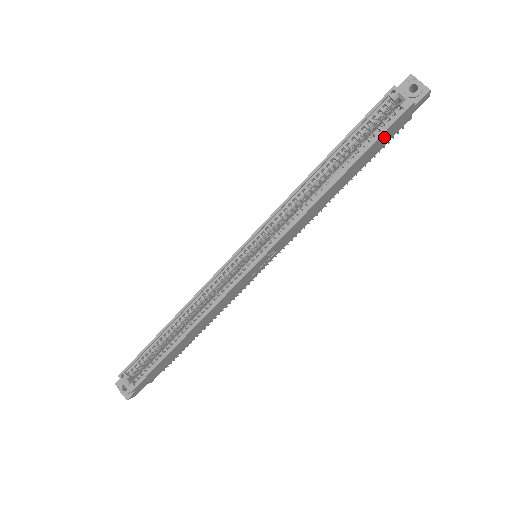
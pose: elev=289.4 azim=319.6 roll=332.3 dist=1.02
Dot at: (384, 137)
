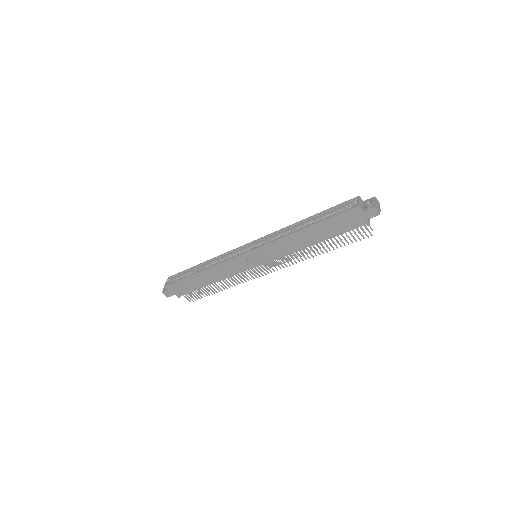
Dot at: (340, 221)
